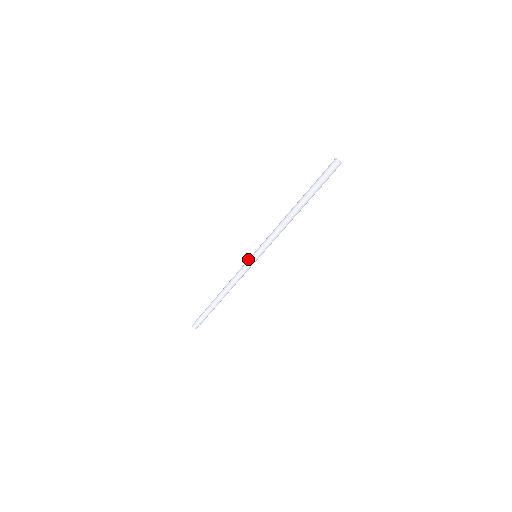
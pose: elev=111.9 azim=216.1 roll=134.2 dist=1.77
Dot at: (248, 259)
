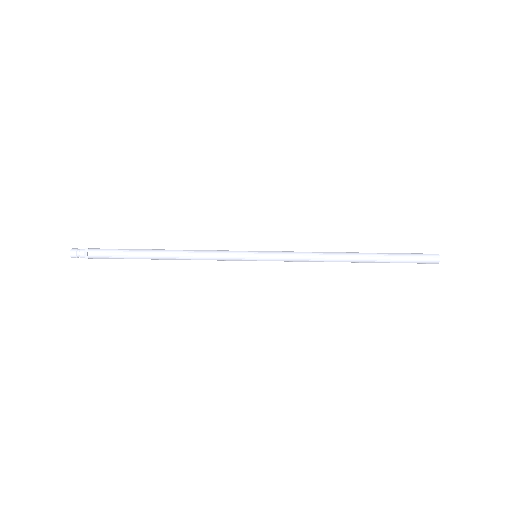
Dot at: (244, 251)
